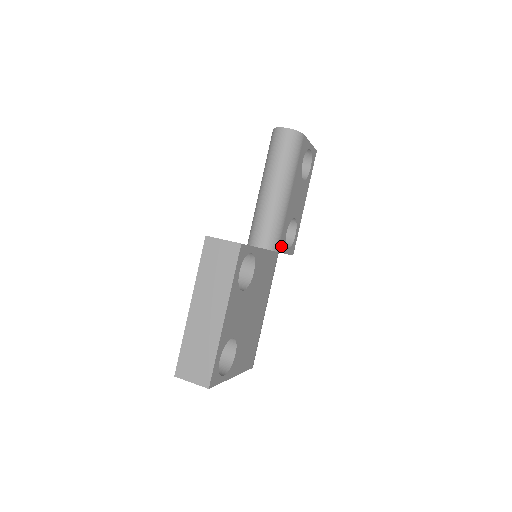
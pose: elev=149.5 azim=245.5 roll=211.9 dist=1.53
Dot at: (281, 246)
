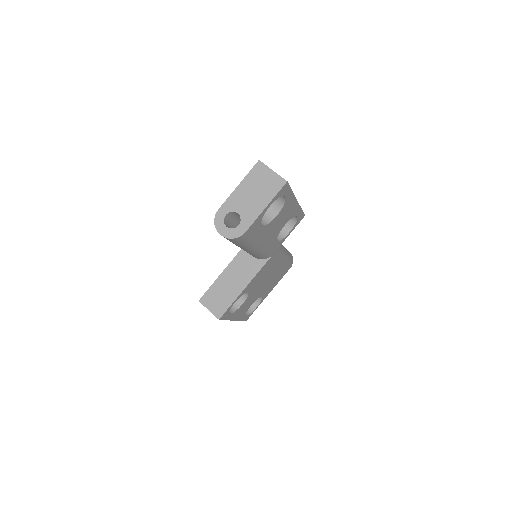
Dot at: (276, 248)
